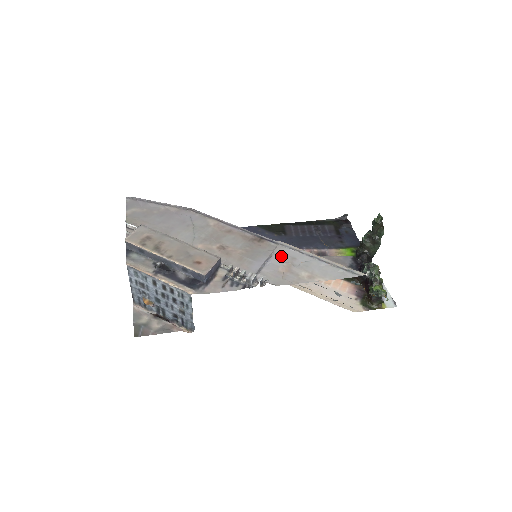
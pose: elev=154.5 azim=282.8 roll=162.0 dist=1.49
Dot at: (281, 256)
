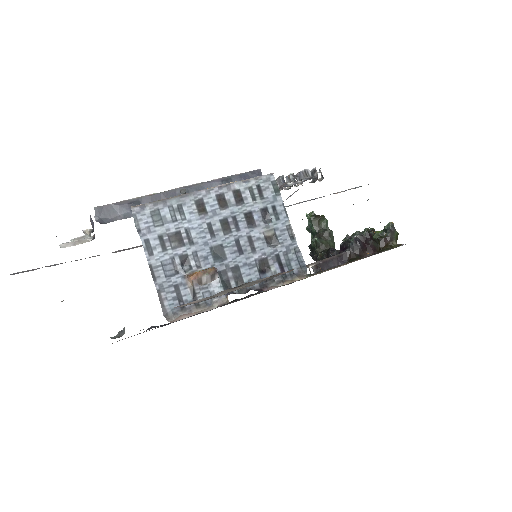
Dot at: occluded
